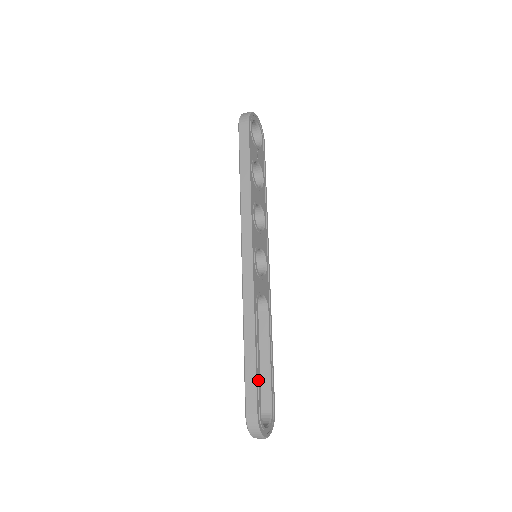
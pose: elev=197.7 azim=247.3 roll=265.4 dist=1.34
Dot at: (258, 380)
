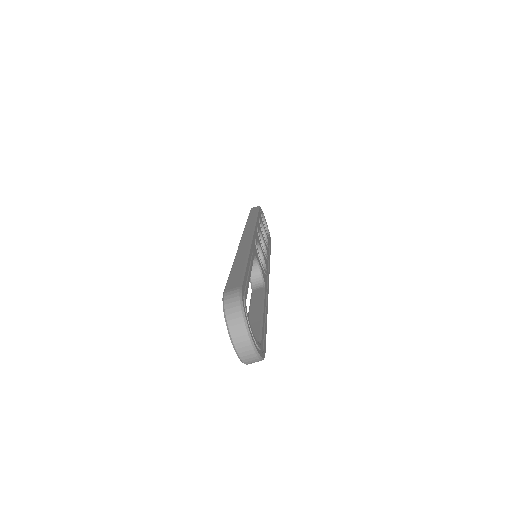
Dot at: (247, 279)
